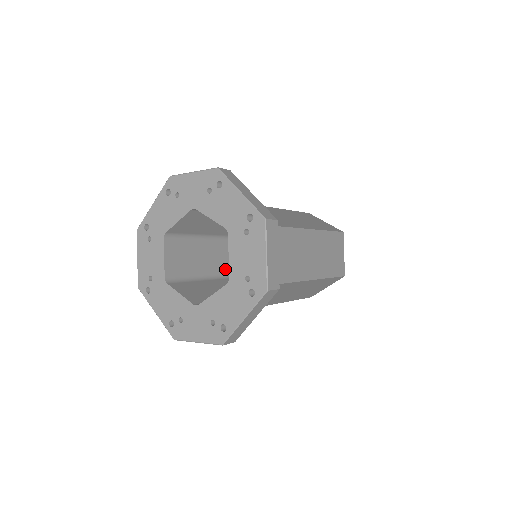
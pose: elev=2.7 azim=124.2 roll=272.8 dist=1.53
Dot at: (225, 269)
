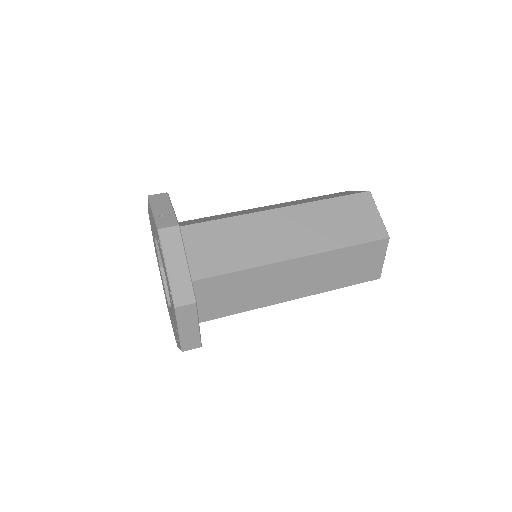
Dot at: occluded
